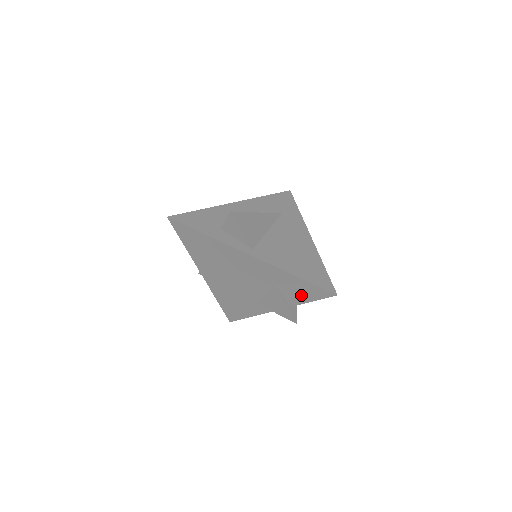
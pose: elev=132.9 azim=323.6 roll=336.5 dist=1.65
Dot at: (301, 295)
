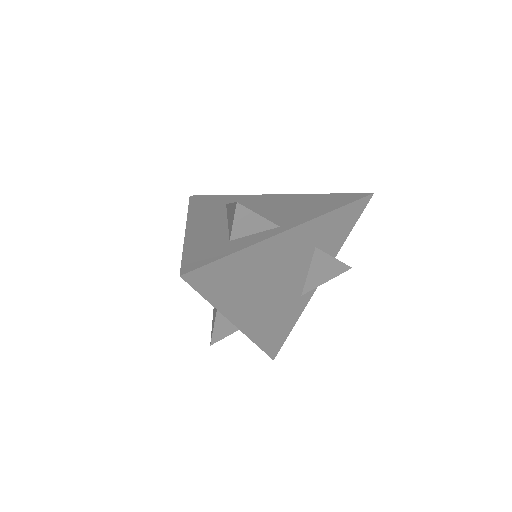
Dot at: (342, 231)
